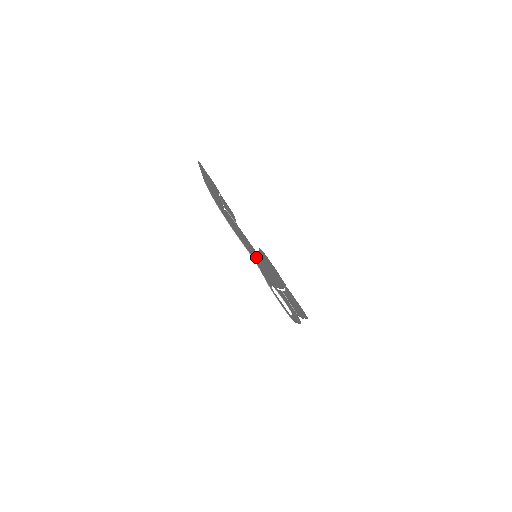
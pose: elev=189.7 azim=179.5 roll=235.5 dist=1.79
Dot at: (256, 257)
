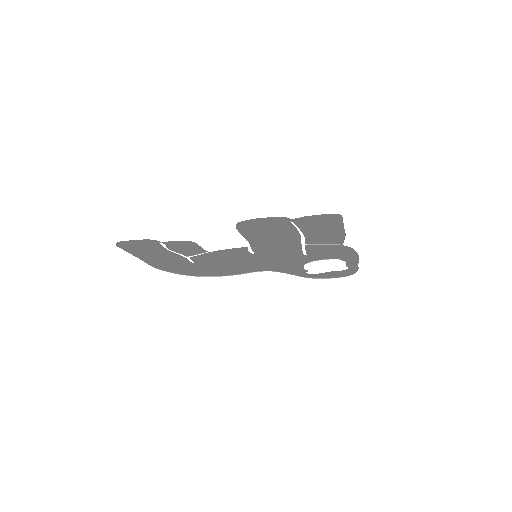
Dot at: (258, 258)
